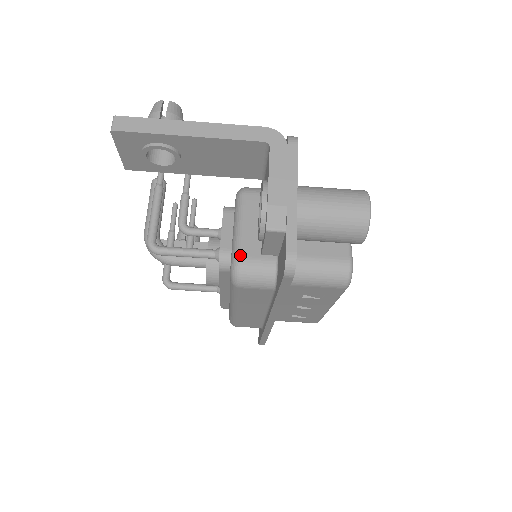
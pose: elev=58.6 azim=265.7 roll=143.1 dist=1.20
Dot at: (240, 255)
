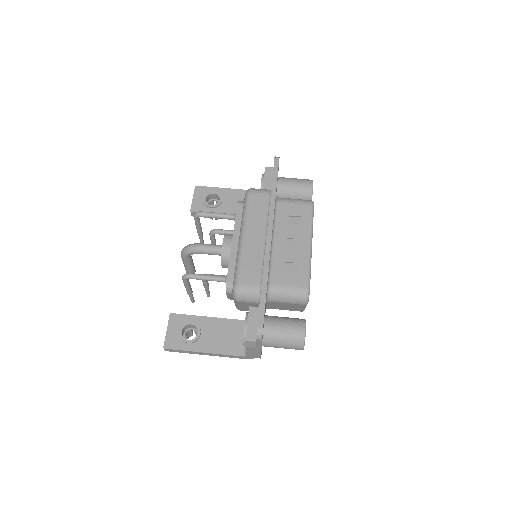
Dot at: occluded
